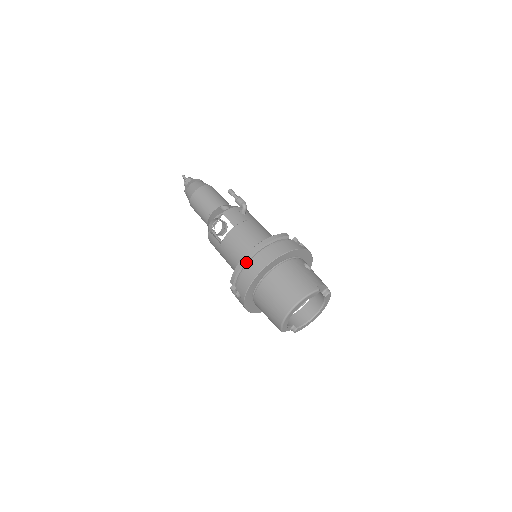
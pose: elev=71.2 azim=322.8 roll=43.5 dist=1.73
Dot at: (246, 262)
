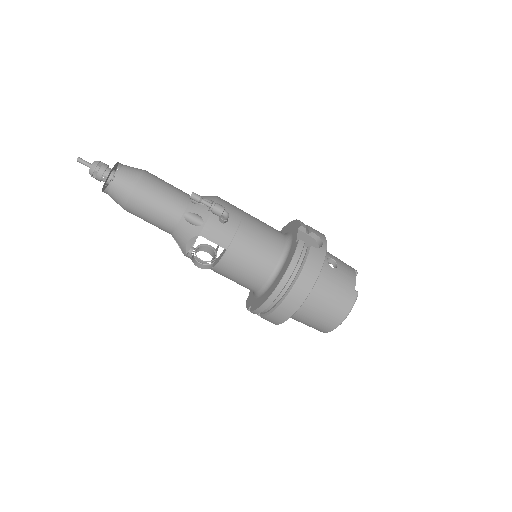
Dot at: (272, 302)
